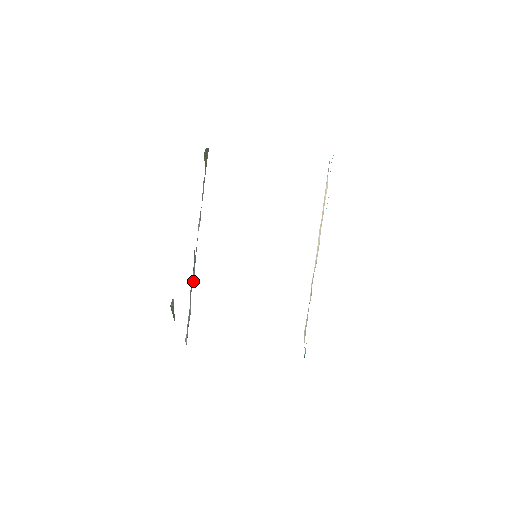
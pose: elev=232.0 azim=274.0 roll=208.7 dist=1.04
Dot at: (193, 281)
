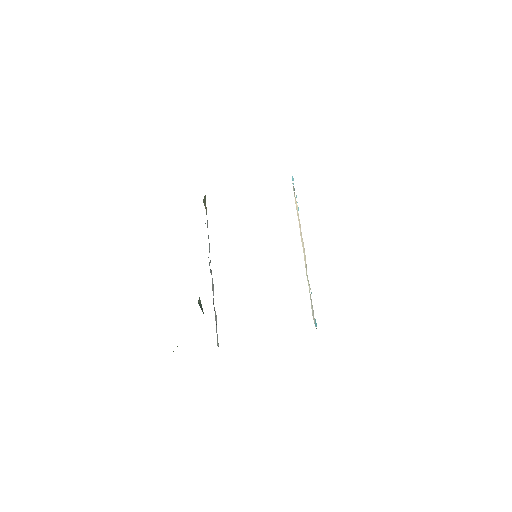
Dot at: (213, 292)
